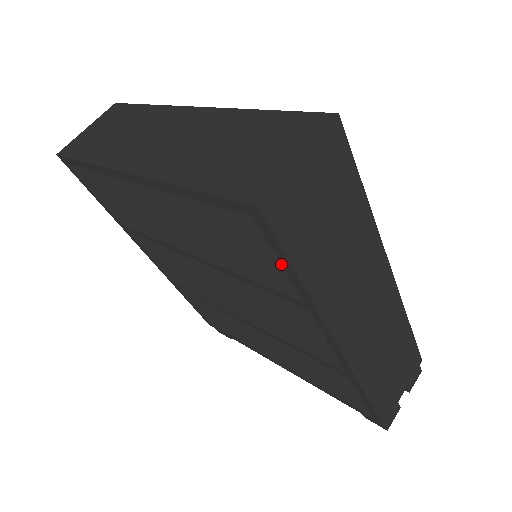
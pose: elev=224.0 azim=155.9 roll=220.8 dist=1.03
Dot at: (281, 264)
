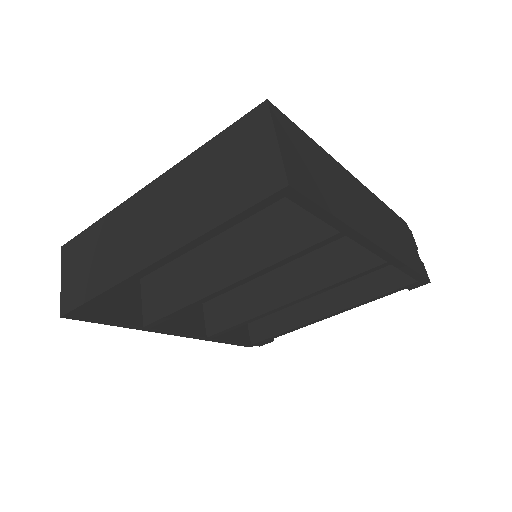
Dot at: (298, 230)
